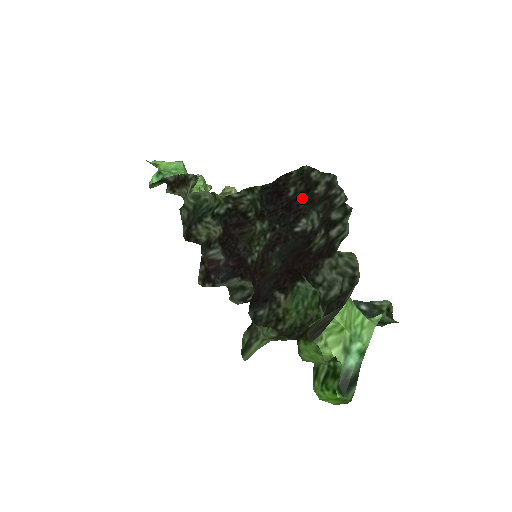
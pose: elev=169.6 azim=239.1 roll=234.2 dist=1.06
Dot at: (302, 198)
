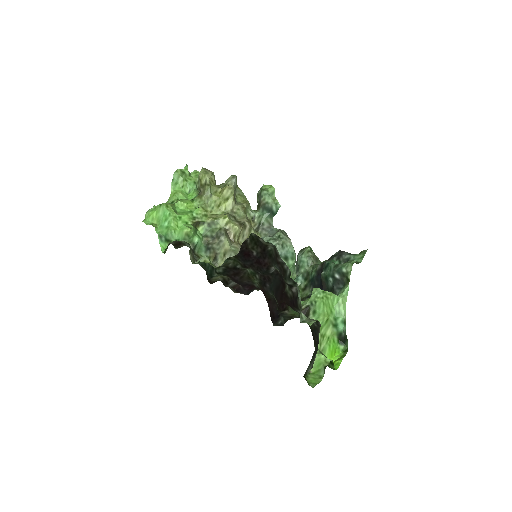
Dot at: (263, 255)
